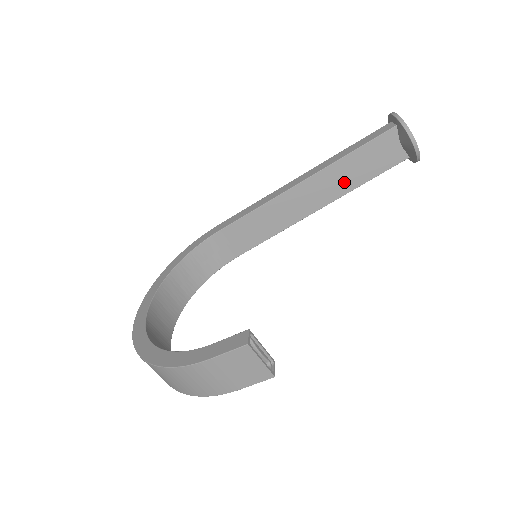
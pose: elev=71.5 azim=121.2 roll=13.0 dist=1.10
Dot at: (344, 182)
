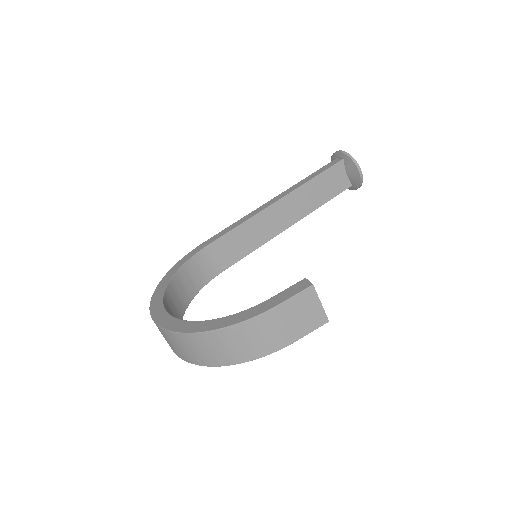
Dot at: (308, 203)
